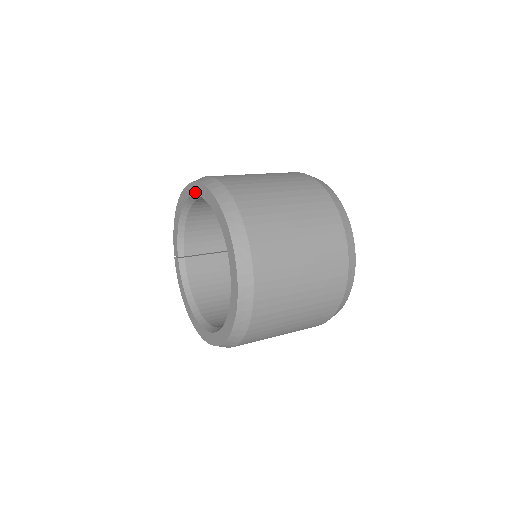
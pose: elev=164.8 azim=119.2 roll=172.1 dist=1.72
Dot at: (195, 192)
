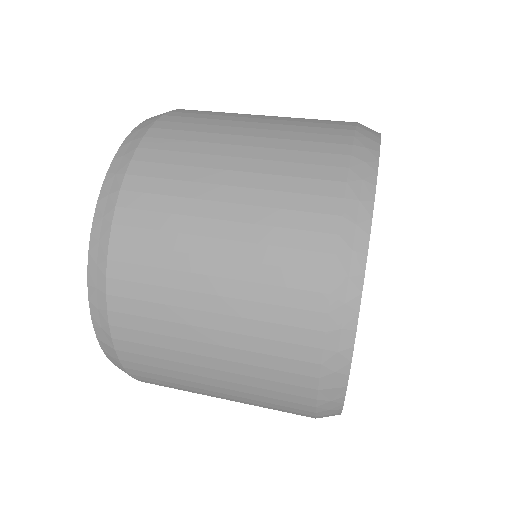
Dot at: occluded
